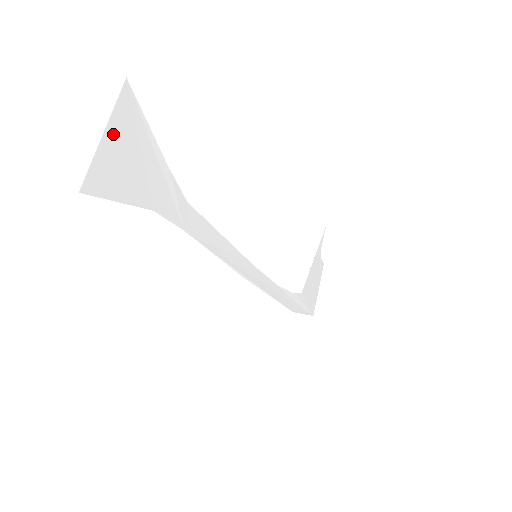
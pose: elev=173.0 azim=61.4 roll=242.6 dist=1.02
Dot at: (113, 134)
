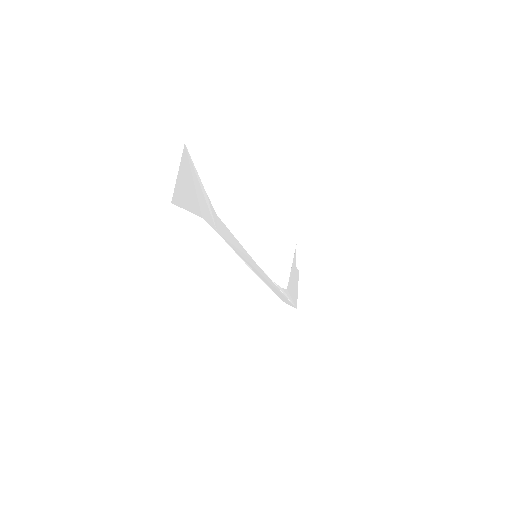
Dot at: (182, 173)
